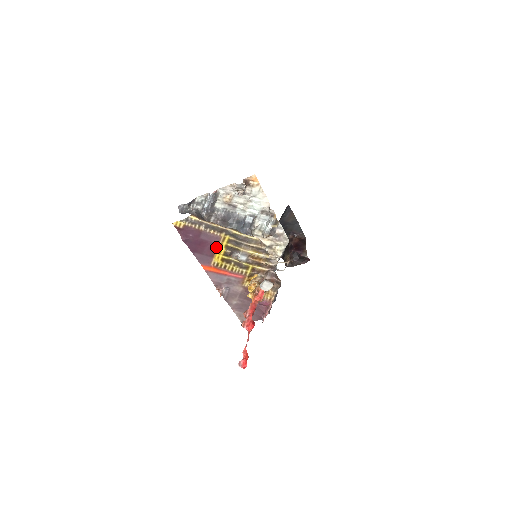
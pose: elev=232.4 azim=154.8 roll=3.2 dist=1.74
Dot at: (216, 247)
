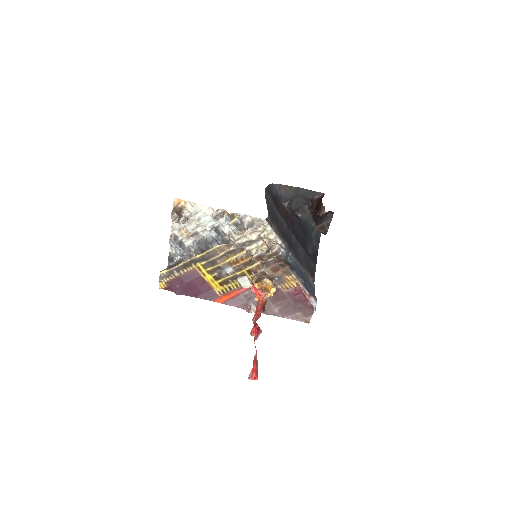
Dot at: (203, 279)
